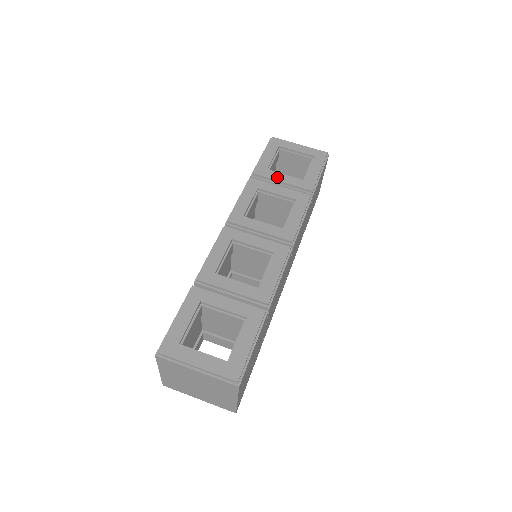
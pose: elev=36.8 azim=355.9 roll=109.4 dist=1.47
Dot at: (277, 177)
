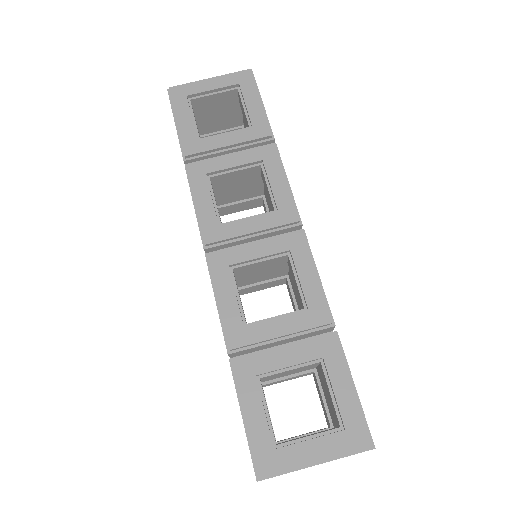
Dot at: (217, 143)
